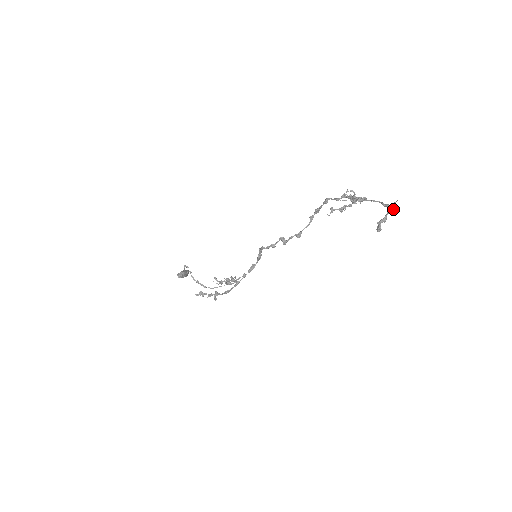
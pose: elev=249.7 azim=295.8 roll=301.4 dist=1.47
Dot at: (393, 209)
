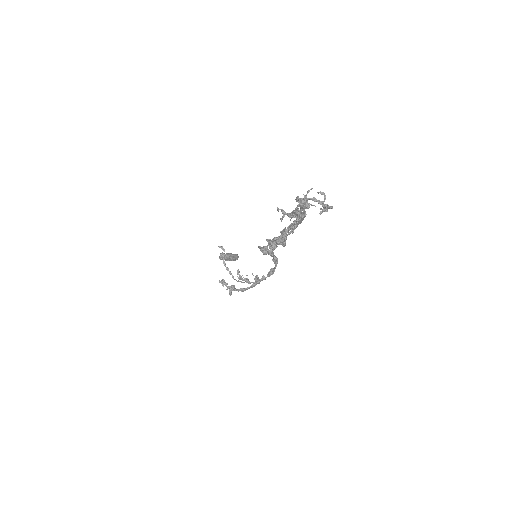
Dot at: (294, 226)
